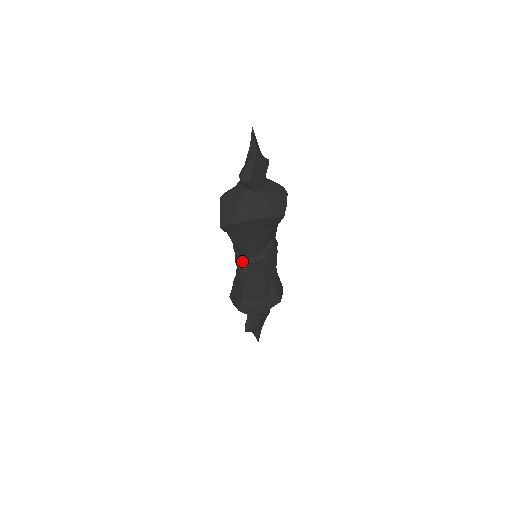
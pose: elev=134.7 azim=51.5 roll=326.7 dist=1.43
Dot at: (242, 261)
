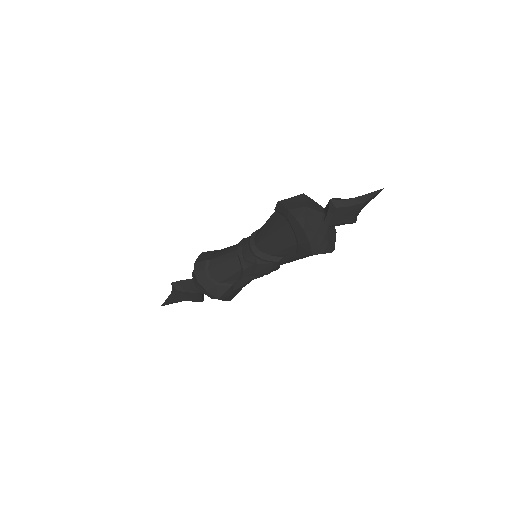
Dot at: (249, 241)
